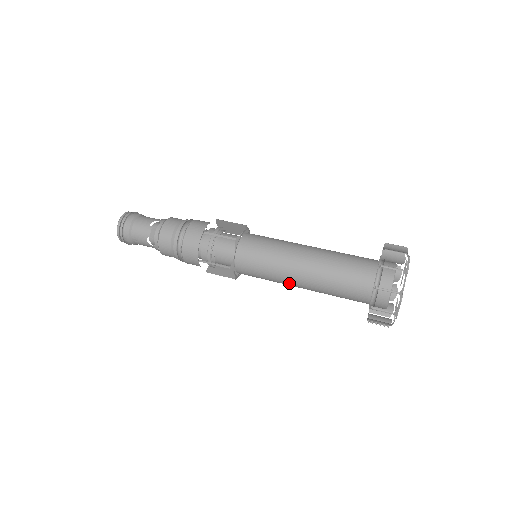
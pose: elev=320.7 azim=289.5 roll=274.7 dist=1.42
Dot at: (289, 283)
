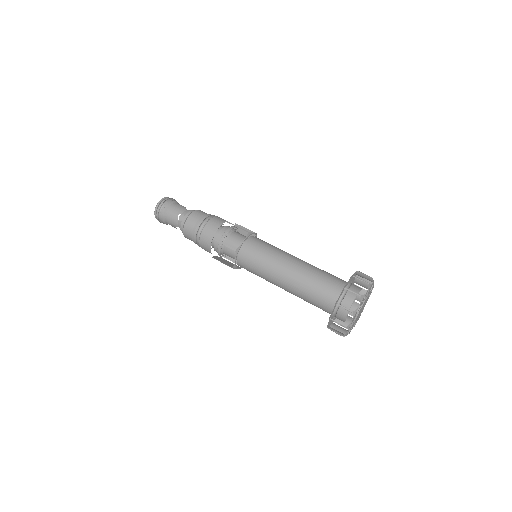
Dot at: occluded
